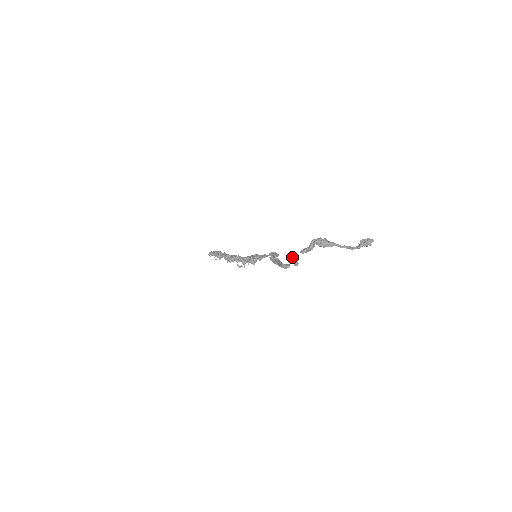
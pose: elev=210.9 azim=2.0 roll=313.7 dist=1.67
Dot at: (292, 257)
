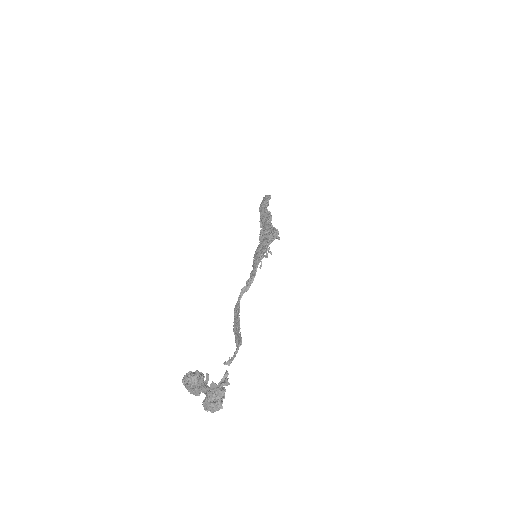
Dot at: occluded
